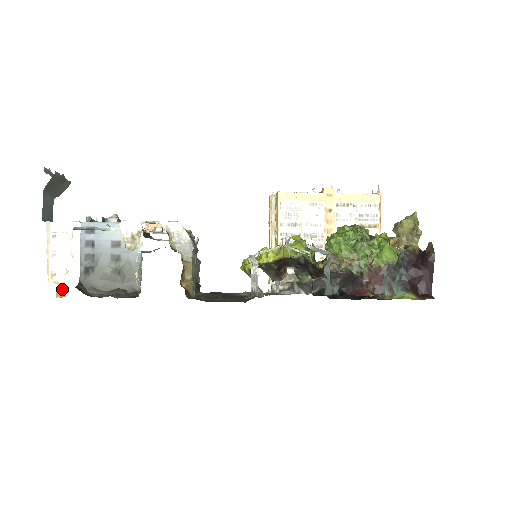
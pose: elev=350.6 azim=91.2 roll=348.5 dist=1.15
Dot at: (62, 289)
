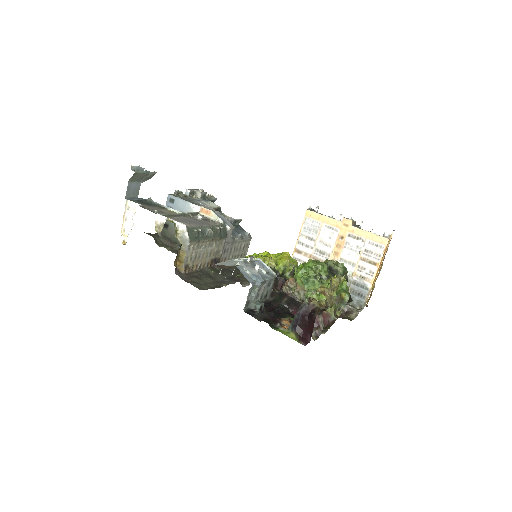
Dot at: (125, 240)
